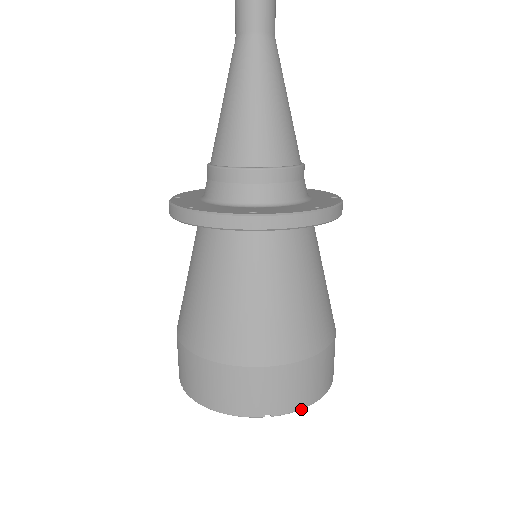
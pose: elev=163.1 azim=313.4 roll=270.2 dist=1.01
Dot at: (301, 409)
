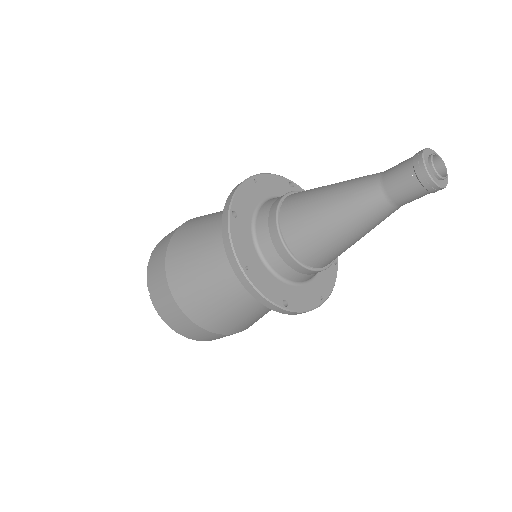
Dot at: occluded
